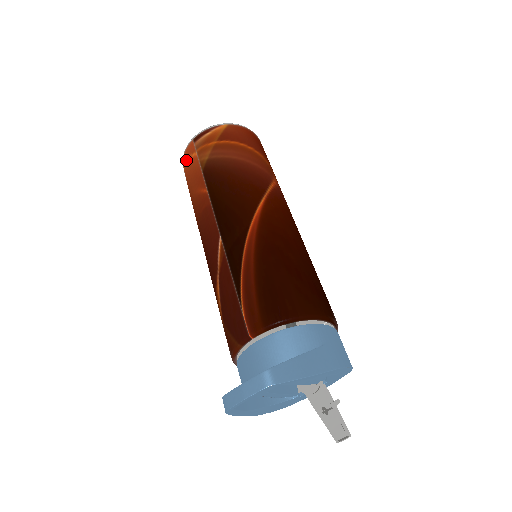
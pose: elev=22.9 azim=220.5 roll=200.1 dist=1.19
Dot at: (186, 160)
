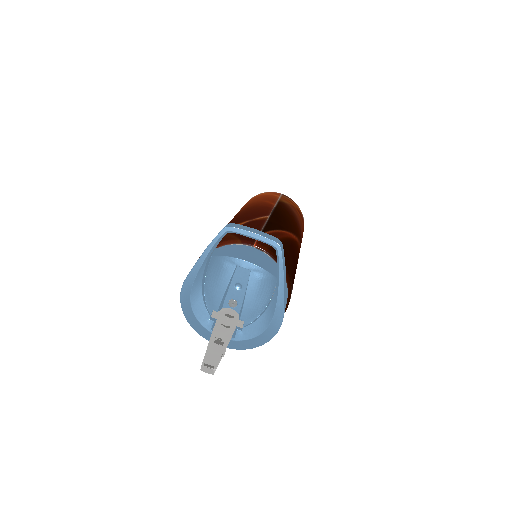
Dot at: (267, 193)
